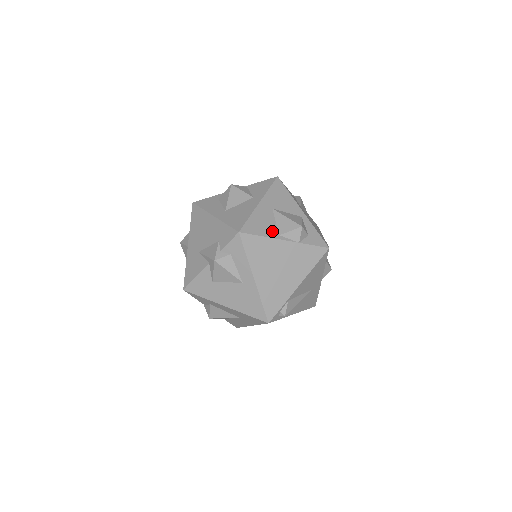
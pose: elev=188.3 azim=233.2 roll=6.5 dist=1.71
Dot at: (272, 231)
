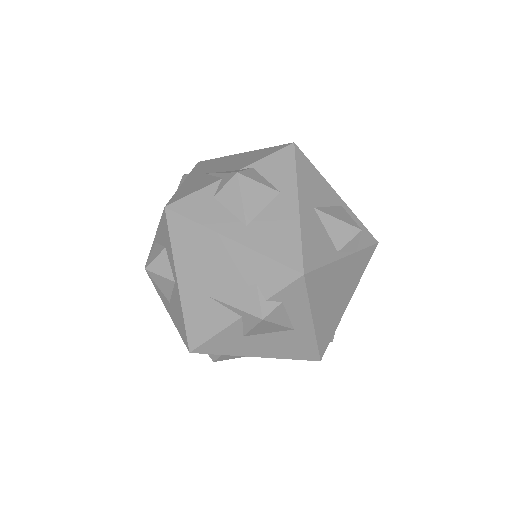
Dot at: (330, 249)
